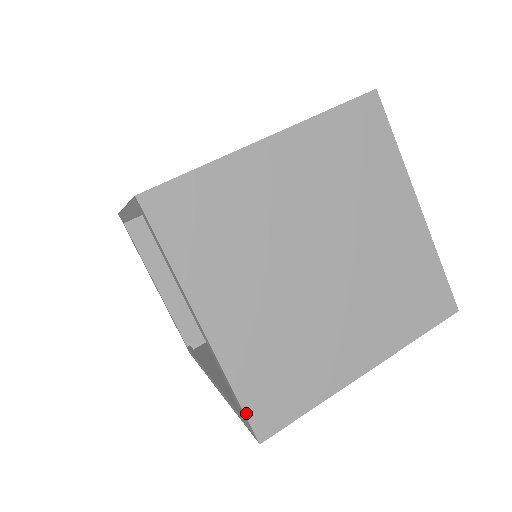
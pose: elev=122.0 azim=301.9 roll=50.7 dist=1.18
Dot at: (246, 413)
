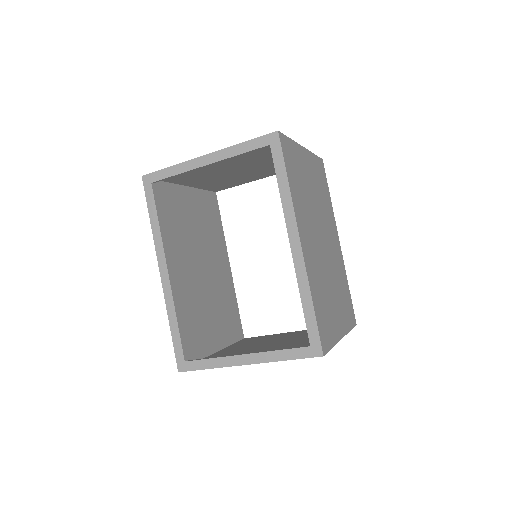
Dot at: (258, 138)
